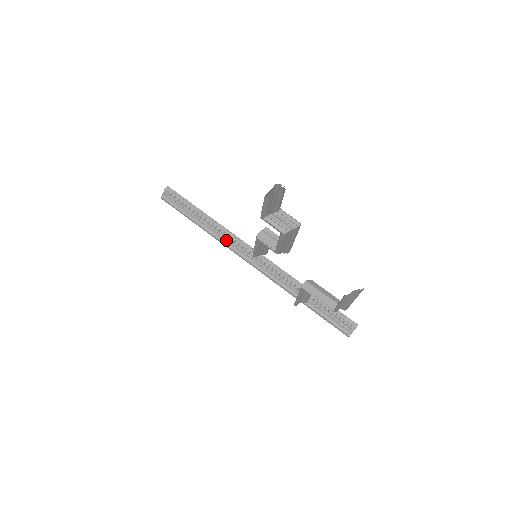
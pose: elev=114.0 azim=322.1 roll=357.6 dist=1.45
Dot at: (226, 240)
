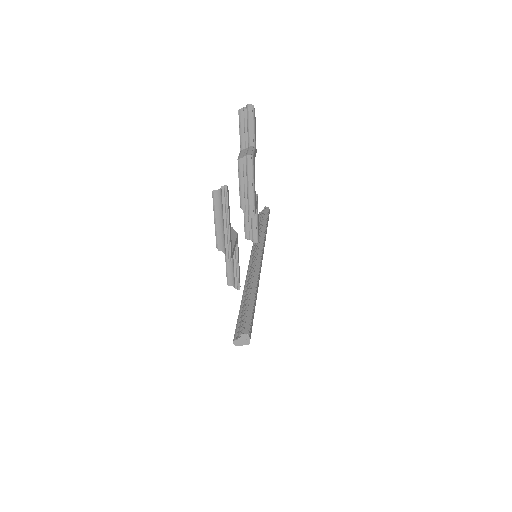
Dot at: (256, 244)
